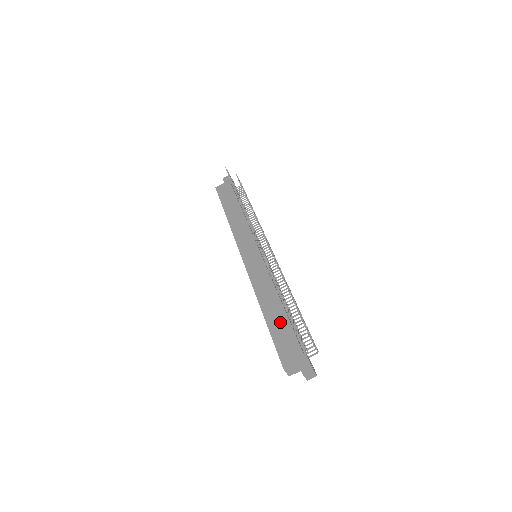
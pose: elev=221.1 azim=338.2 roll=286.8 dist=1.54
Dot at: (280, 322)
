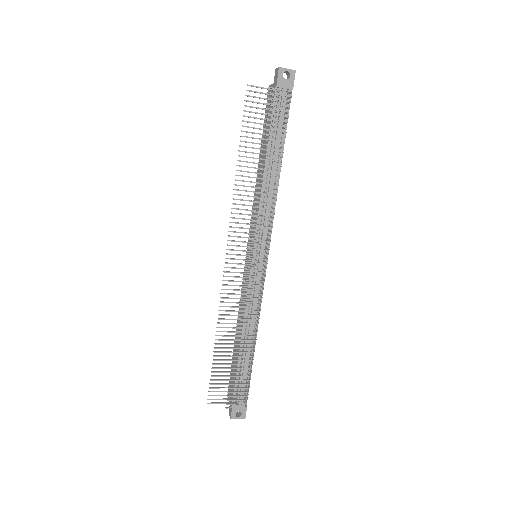
Dot at: (235, 357)
